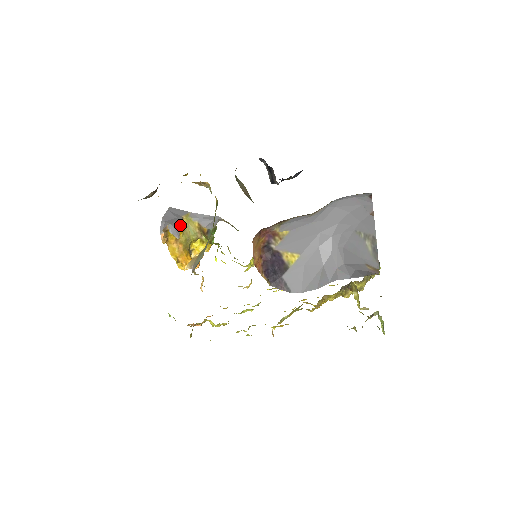
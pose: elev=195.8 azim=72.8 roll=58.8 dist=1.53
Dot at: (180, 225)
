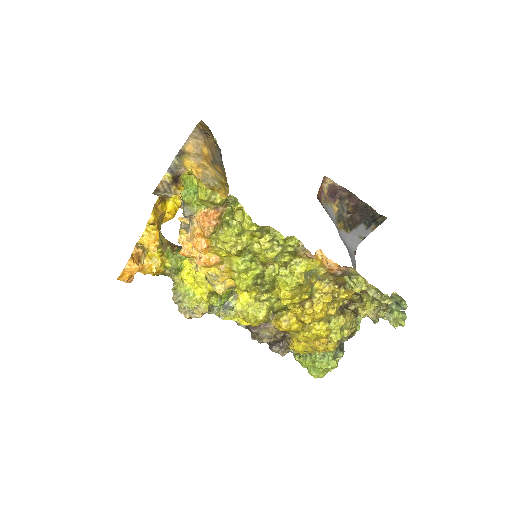
Dot at: occluded
